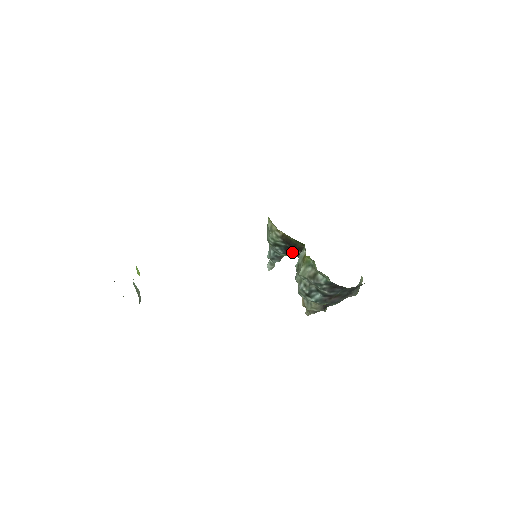
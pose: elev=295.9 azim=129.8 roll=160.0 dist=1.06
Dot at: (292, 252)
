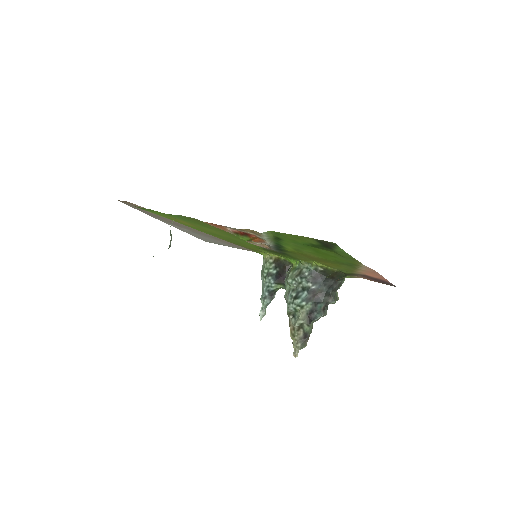
Dot at: (281, 277)
